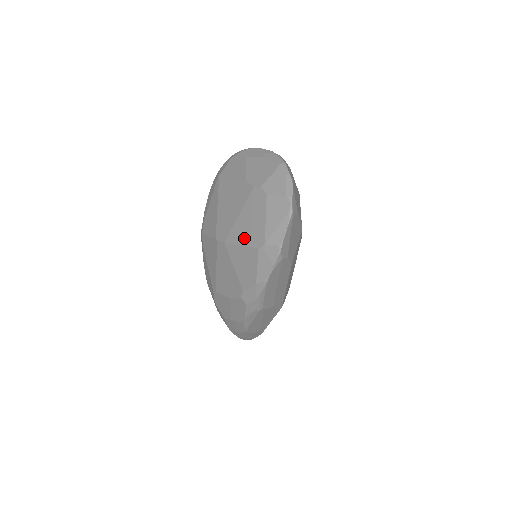
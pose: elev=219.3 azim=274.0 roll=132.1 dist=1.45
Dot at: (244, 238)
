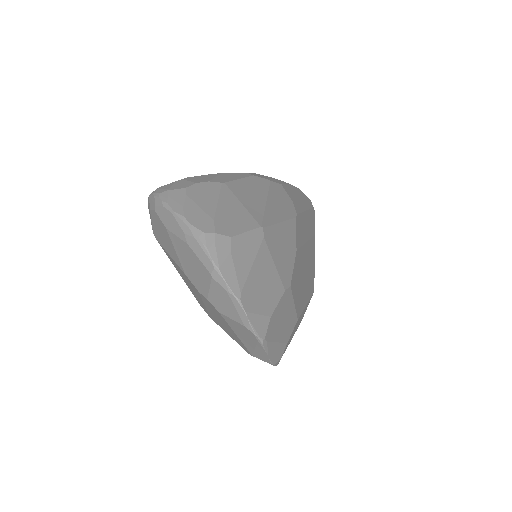
Dot at: (227, 332)
